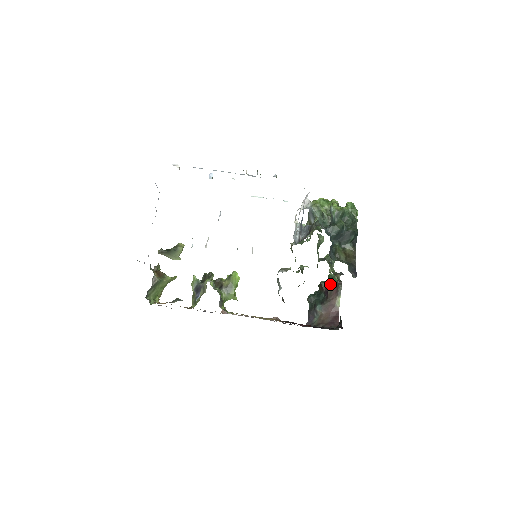
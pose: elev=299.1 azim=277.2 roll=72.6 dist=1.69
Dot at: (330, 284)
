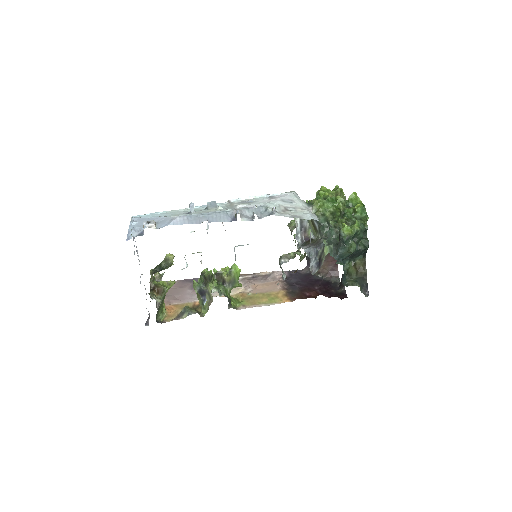
Dot at: occluded
